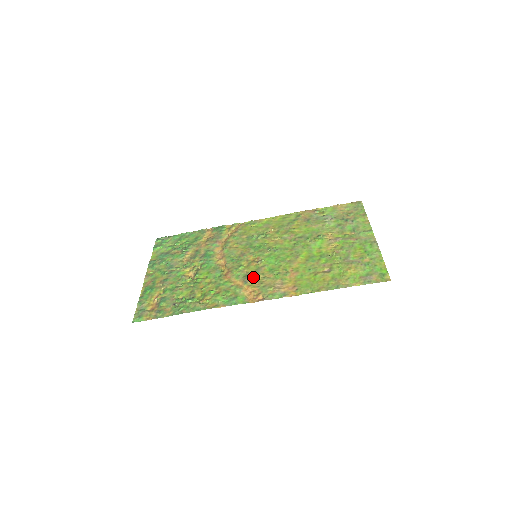
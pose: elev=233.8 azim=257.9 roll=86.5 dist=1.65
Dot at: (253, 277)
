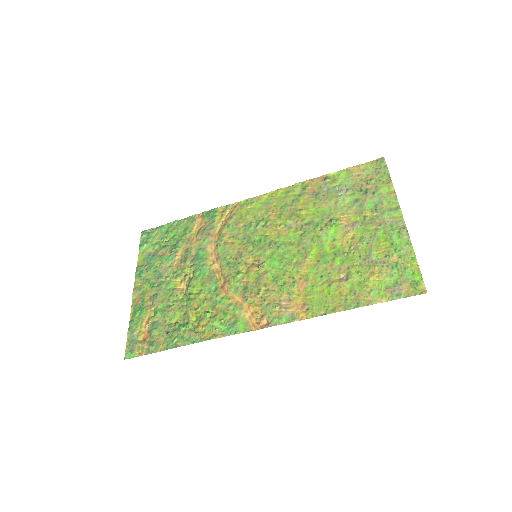
Dot at: (254, 290)
